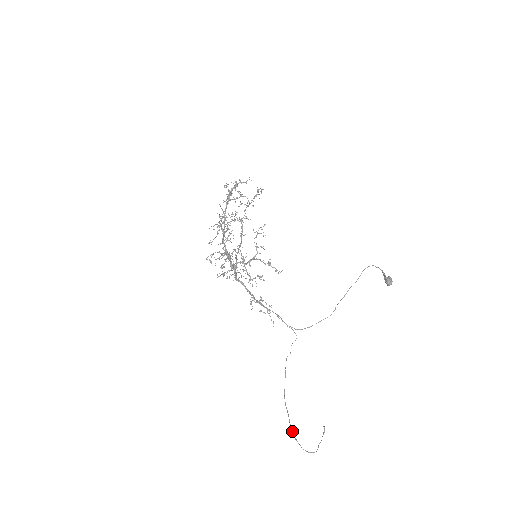
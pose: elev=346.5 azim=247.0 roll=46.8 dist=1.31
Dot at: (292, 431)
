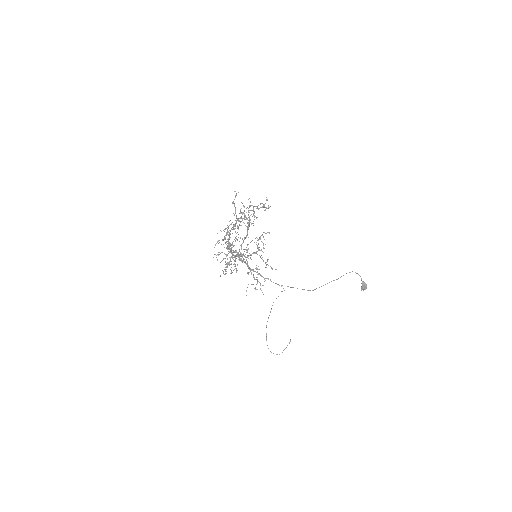
Dot at: occluded
